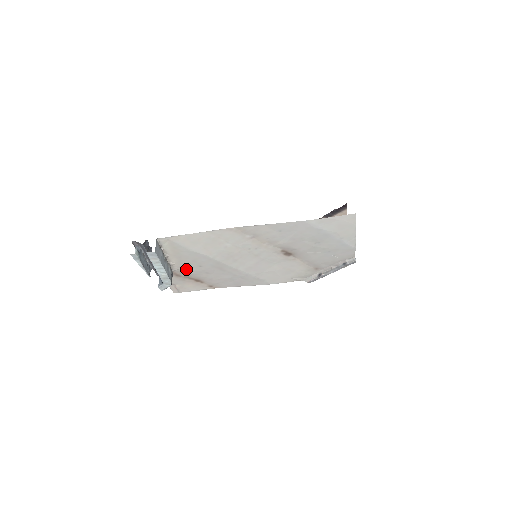
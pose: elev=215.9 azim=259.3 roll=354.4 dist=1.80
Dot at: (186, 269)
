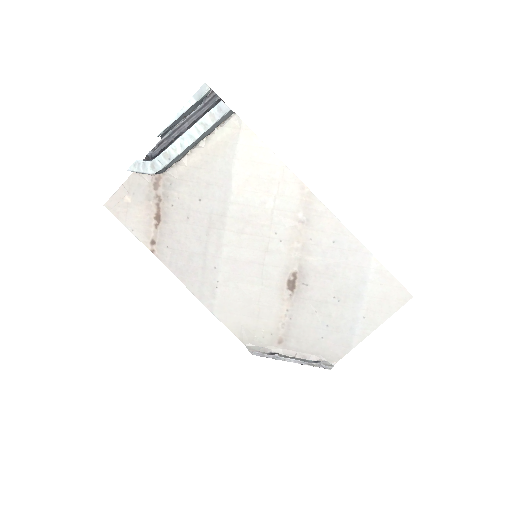
Dot at: (180, 186)
